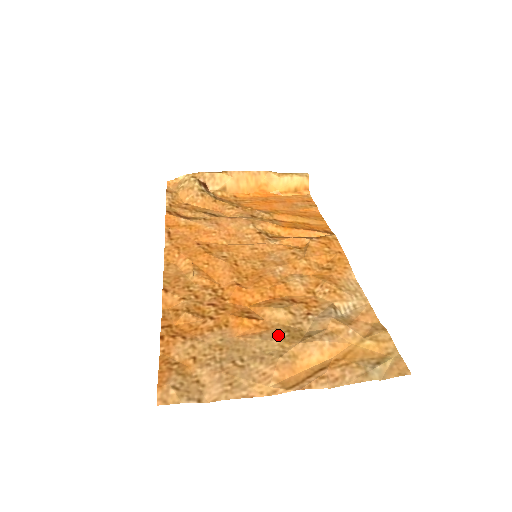
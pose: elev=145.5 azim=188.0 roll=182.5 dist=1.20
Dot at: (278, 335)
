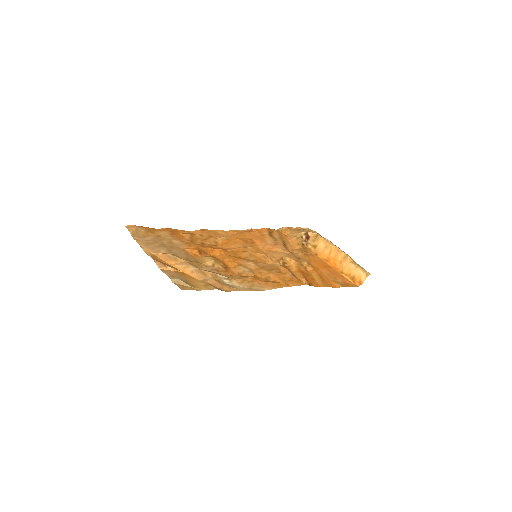
Dot at: (191, 258)
